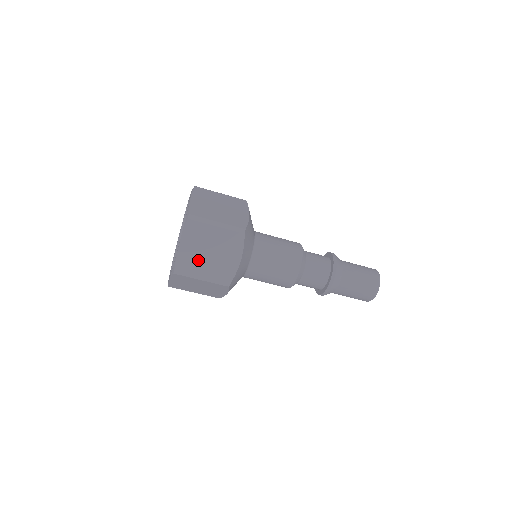
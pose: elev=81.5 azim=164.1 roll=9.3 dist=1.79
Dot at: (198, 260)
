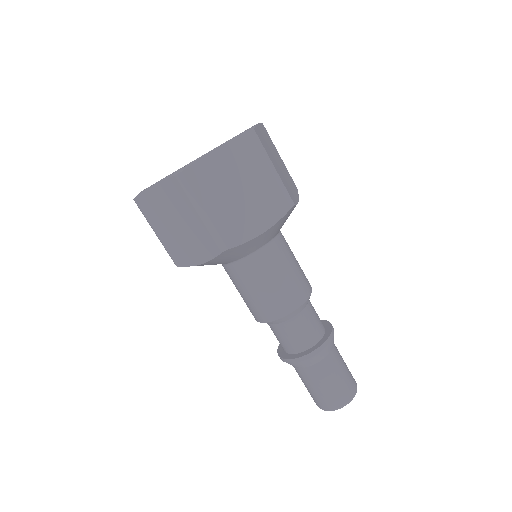
Dot at: (218, 187)
